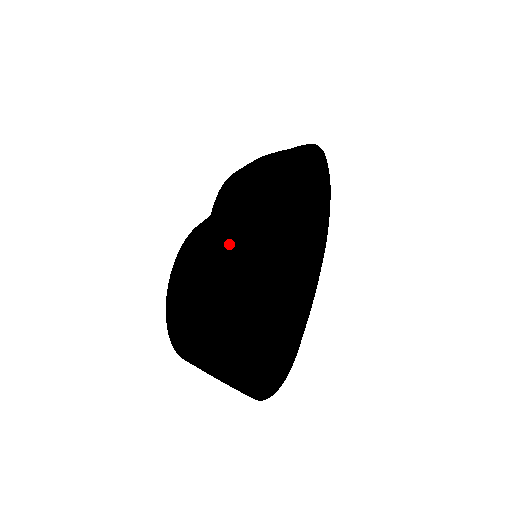
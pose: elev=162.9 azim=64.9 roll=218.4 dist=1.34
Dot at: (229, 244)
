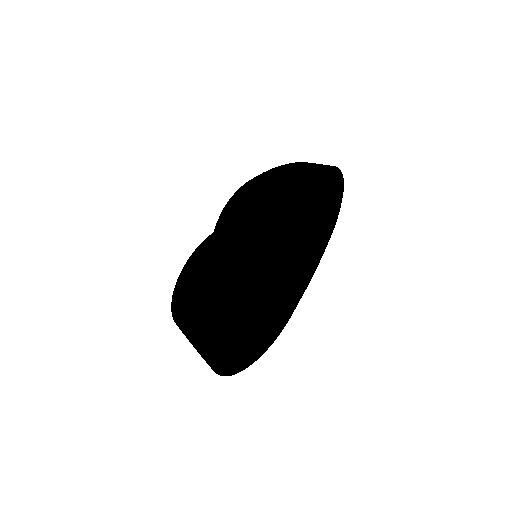
Dot at: (212, 292)
